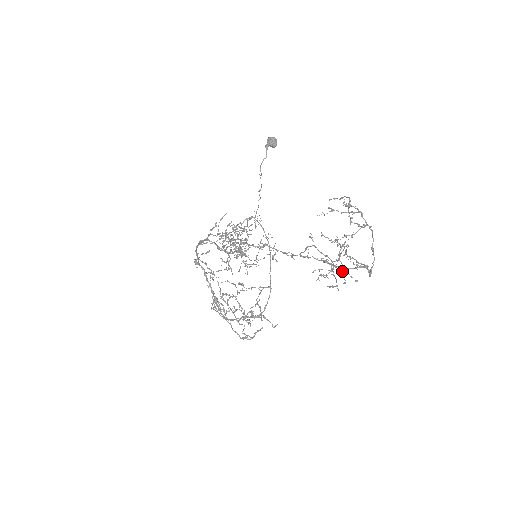
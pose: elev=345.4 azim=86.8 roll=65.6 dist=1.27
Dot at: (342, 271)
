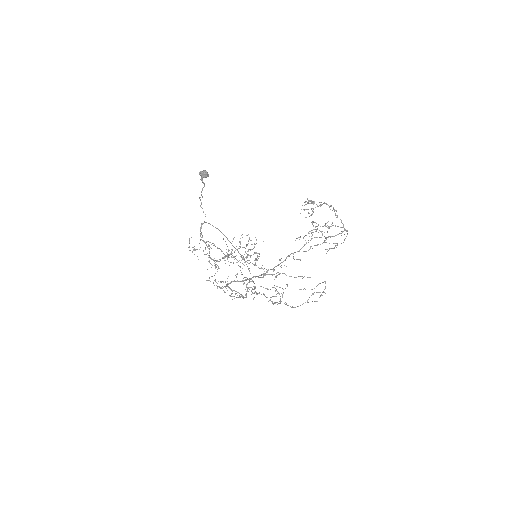
Dot at: occluded
